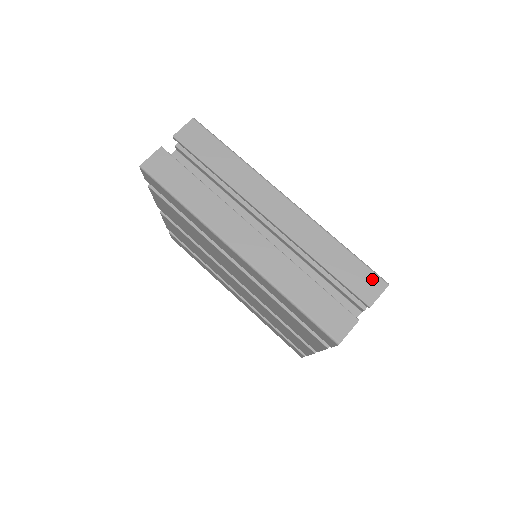
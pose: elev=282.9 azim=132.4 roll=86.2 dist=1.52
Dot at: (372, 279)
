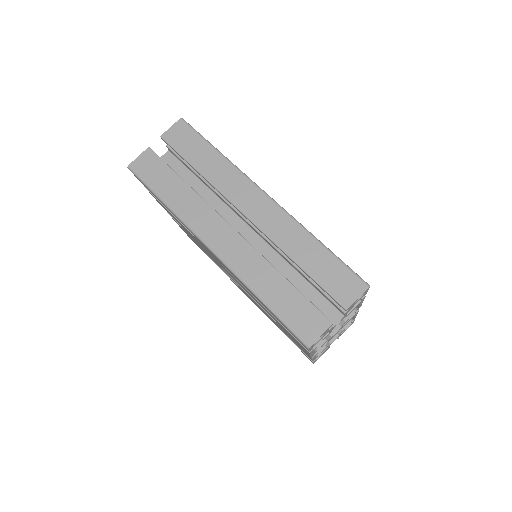
Dot at: (351, 280)
